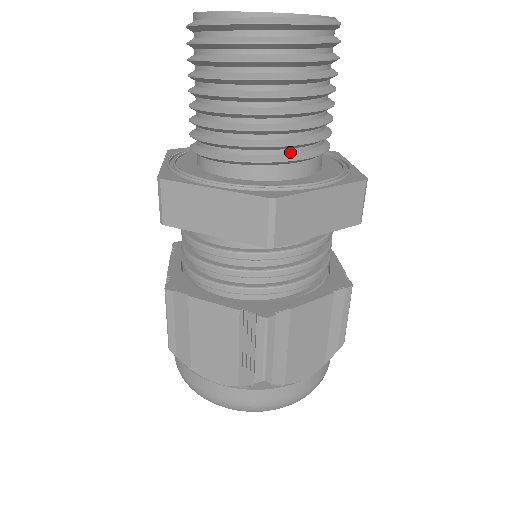
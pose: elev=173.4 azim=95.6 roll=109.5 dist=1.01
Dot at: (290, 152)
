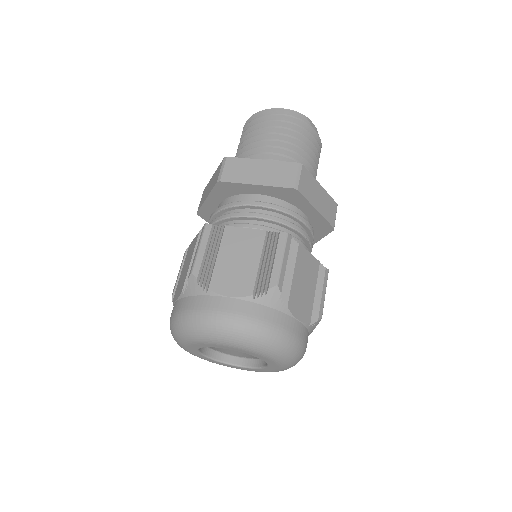
Dot at: occluded
